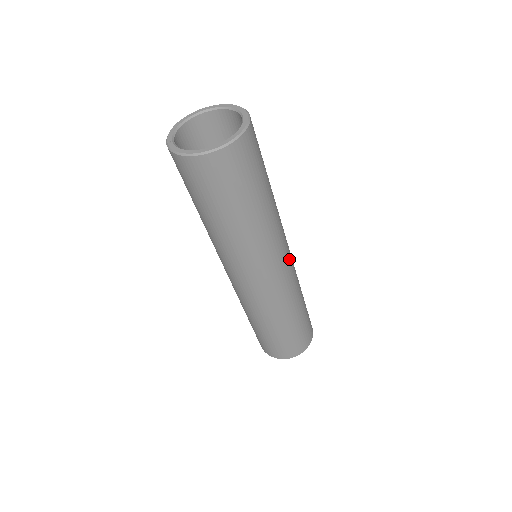
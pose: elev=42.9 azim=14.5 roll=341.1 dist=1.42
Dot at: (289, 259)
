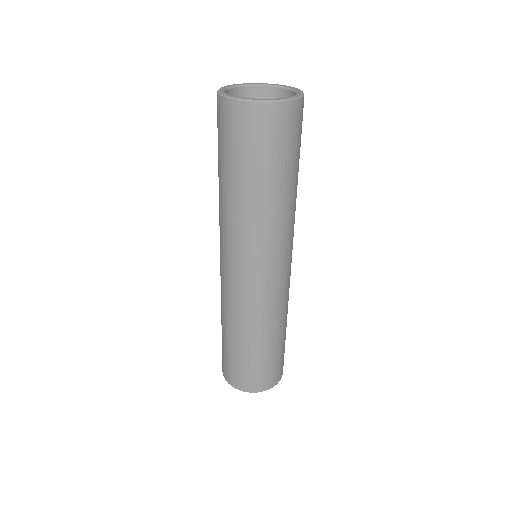
Dot at: (291, 261)
